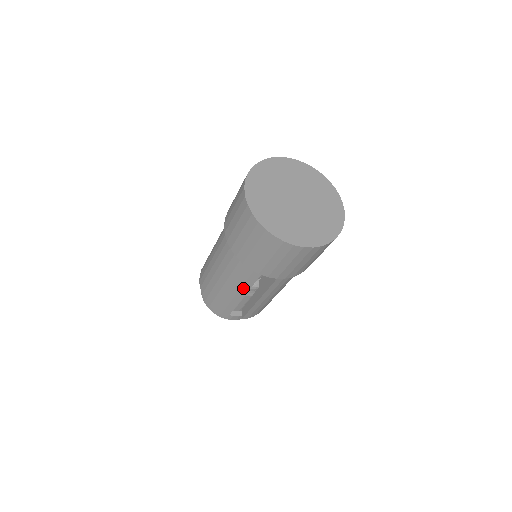
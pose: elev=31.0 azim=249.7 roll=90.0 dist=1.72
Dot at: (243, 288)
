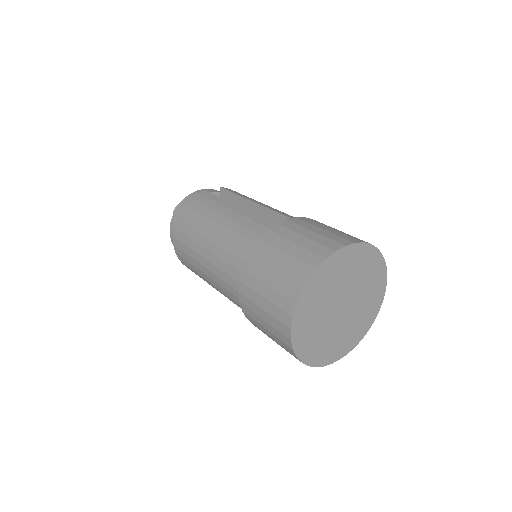
Dot at: occluded
